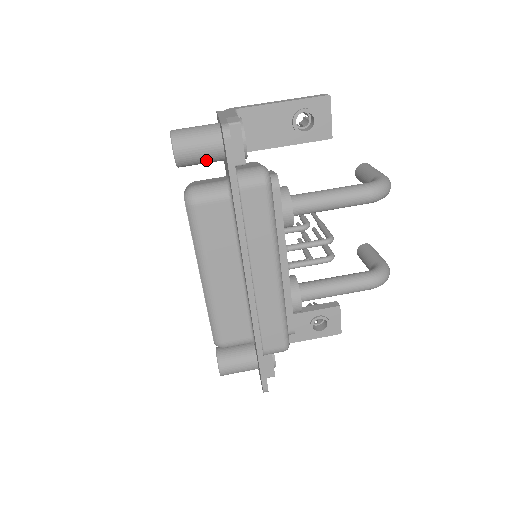
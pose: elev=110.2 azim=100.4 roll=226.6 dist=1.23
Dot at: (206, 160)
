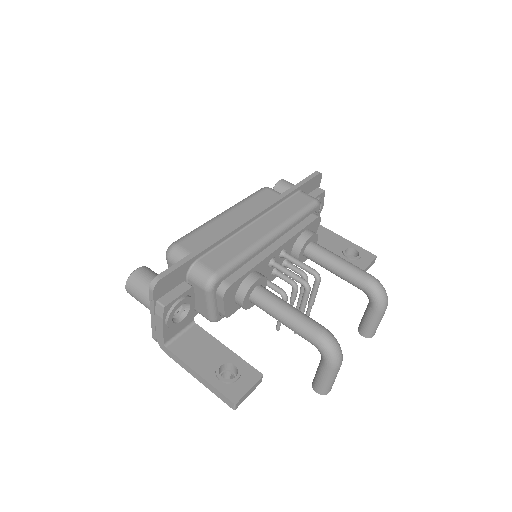
Dot at: occluded
